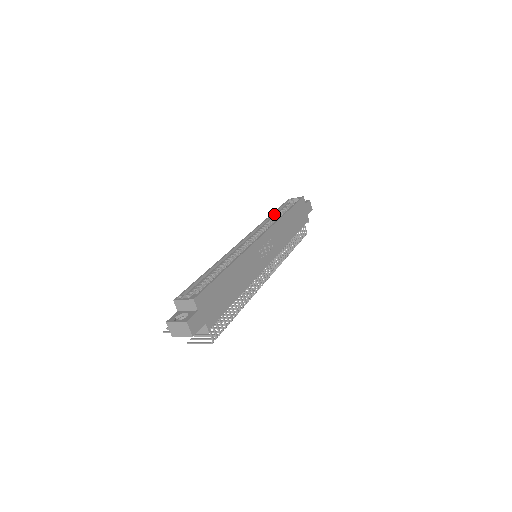
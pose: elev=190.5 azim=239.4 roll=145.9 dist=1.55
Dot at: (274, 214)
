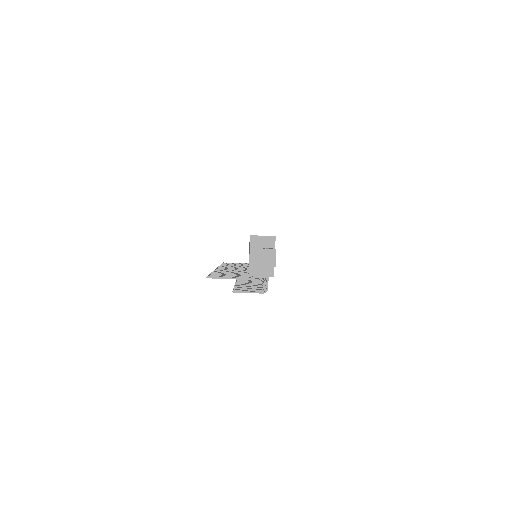
Dot at: occluded
